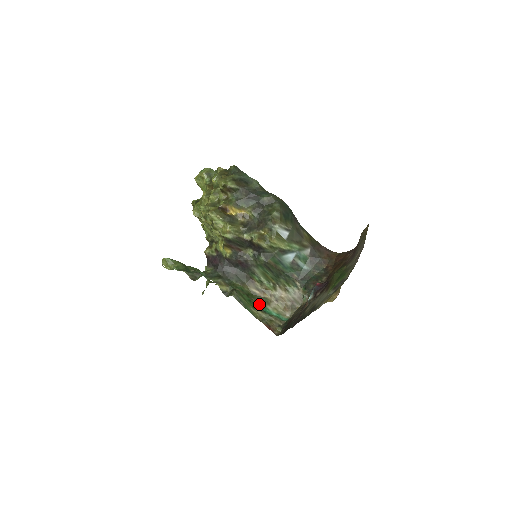
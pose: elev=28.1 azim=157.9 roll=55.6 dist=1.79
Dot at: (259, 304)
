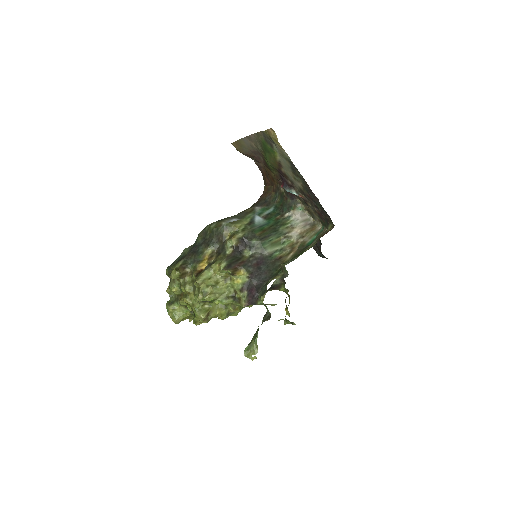
Dot at: (303, 250)
